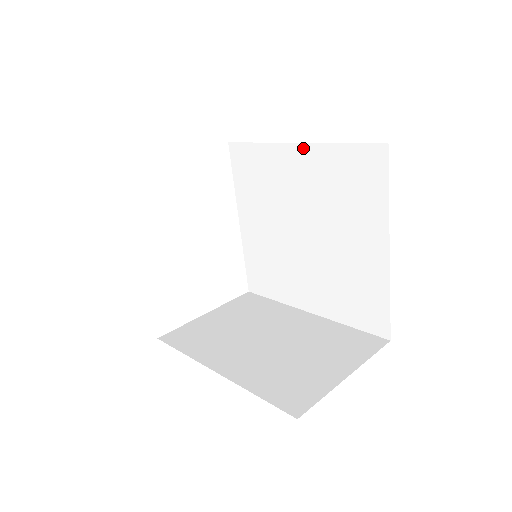
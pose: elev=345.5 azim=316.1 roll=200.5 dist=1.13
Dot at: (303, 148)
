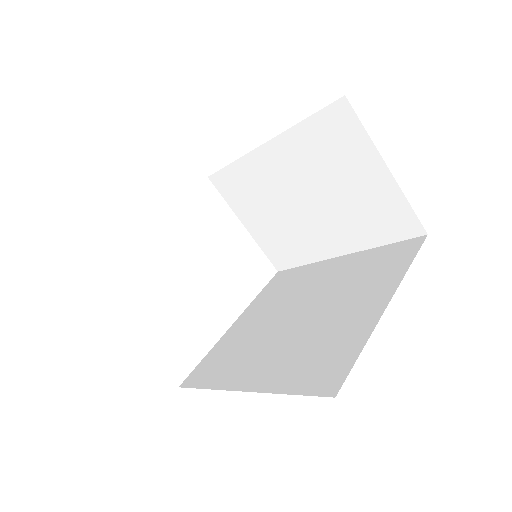
Dot at: (346, 257)
